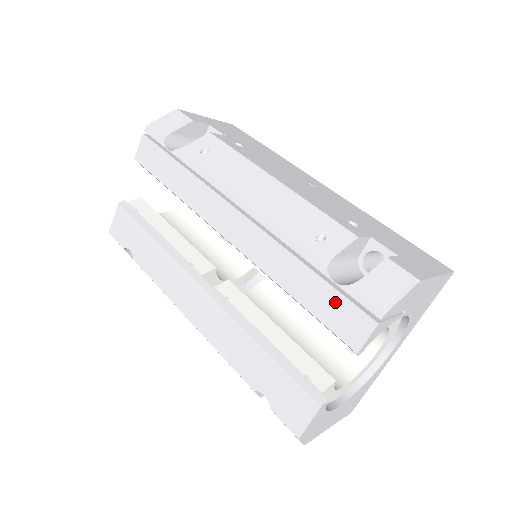
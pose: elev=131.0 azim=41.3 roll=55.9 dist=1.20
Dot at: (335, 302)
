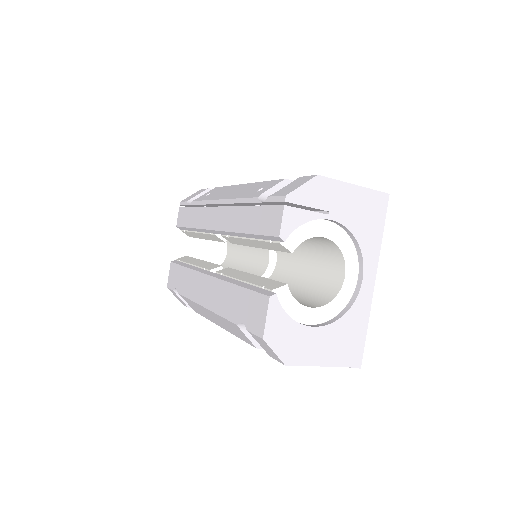
Dot at: (264, 214)
